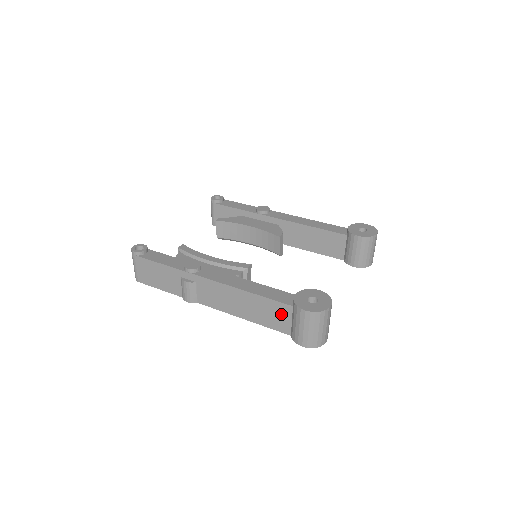
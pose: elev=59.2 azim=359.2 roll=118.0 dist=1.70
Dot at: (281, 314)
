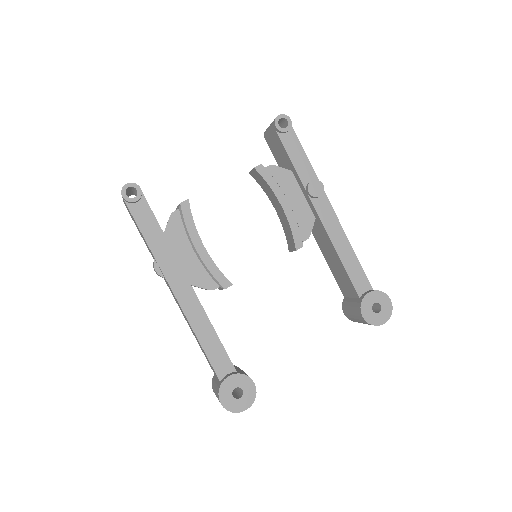
Dot at: (212, 368)
